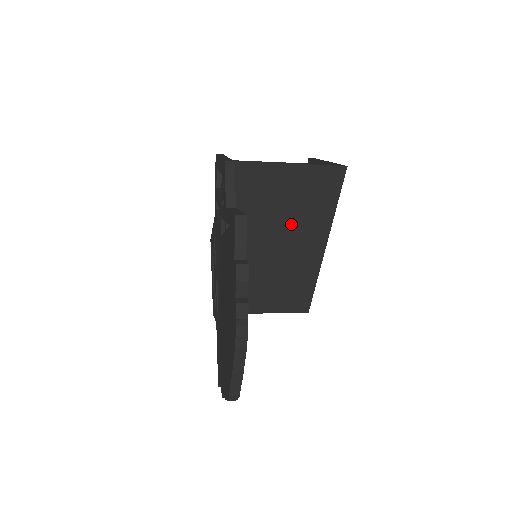
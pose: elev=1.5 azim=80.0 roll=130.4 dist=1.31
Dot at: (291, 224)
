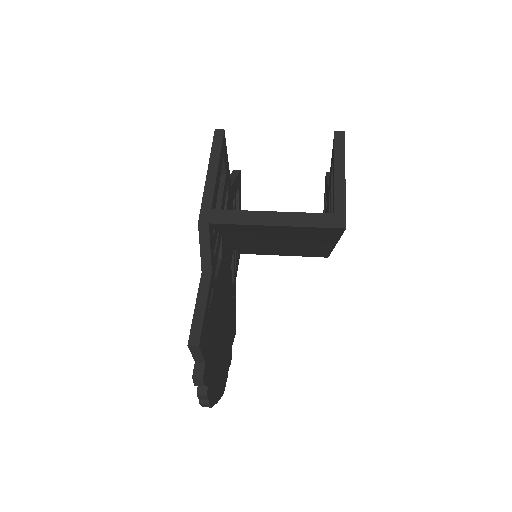
Dot at: (291, 239)
